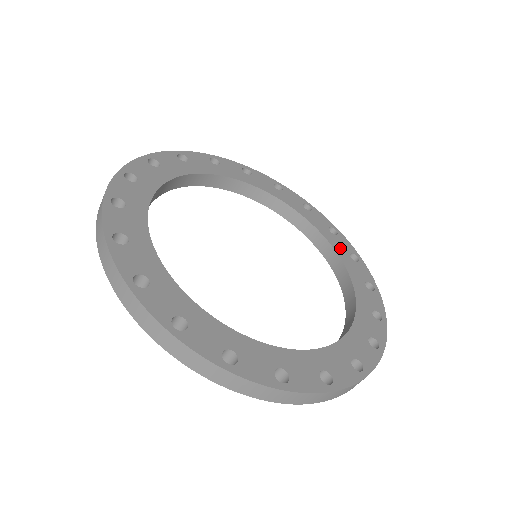
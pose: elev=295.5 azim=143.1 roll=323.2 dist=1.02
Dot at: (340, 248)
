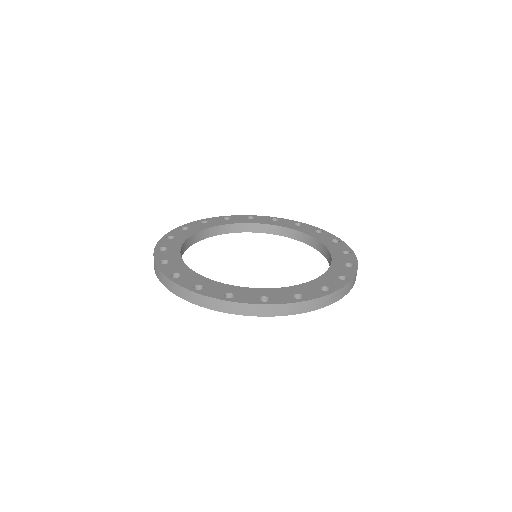
Dot at: (335, 248)
